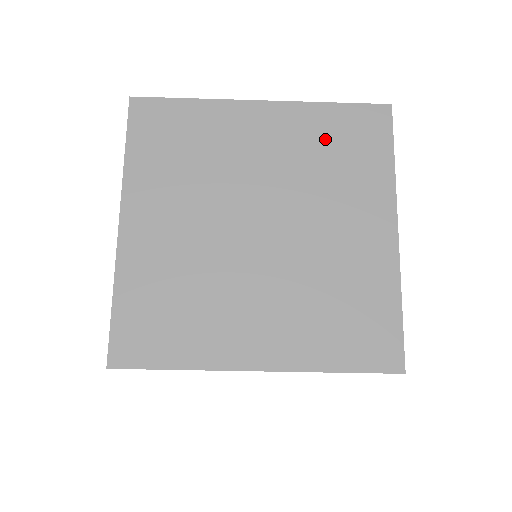
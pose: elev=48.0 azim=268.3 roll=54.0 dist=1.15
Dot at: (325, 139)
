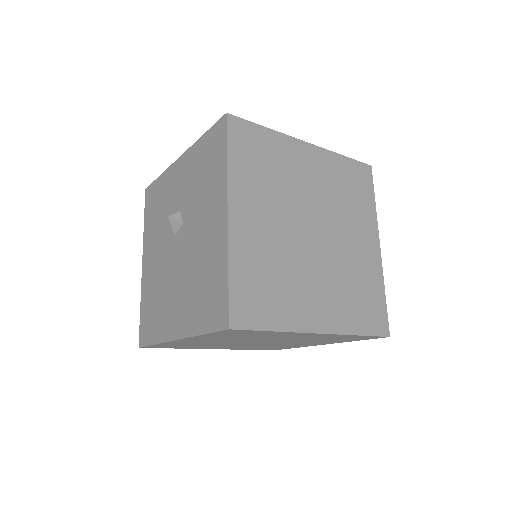
Dot at: (342, 179)
